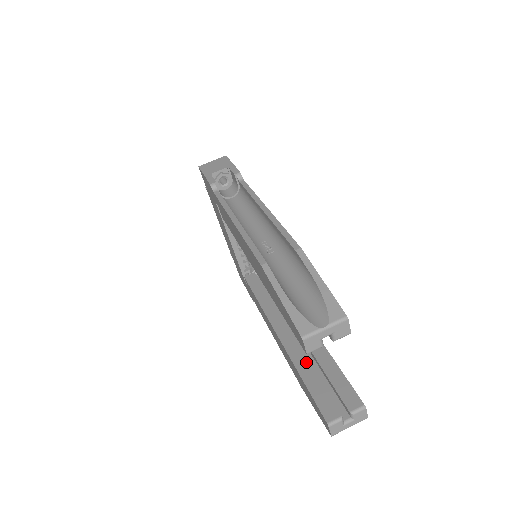
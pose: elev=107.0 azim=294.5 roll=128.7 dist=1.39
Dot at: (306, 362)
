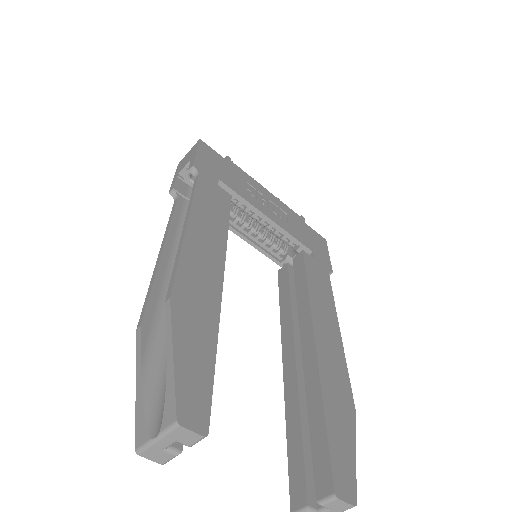
Dot at: (296, 407)
